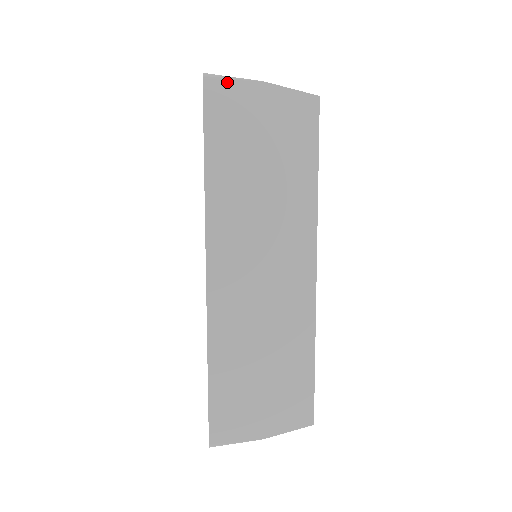
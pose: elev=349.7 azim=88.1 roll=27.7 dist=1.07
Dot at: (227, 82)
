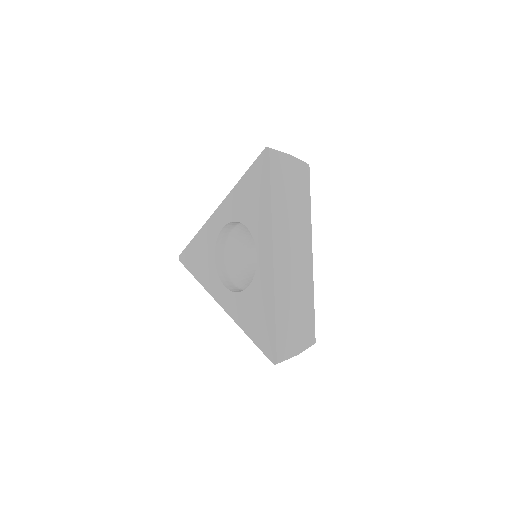
Dot at: (278, 153)
